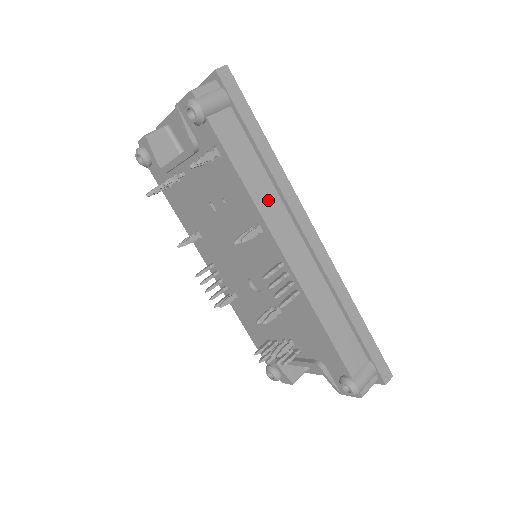
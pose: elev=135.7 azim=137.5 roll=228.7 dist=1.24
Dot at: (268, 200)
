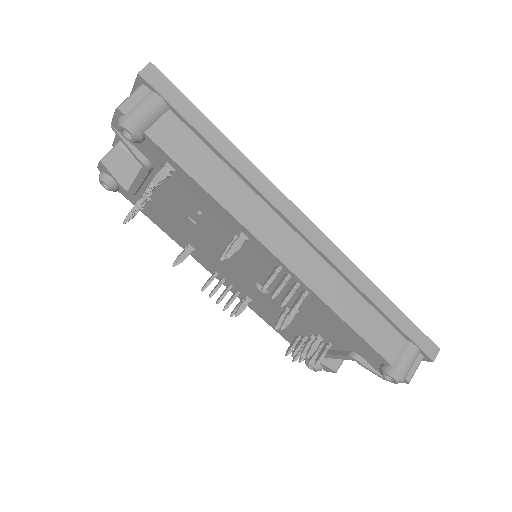
Dot at: (243, 202)
